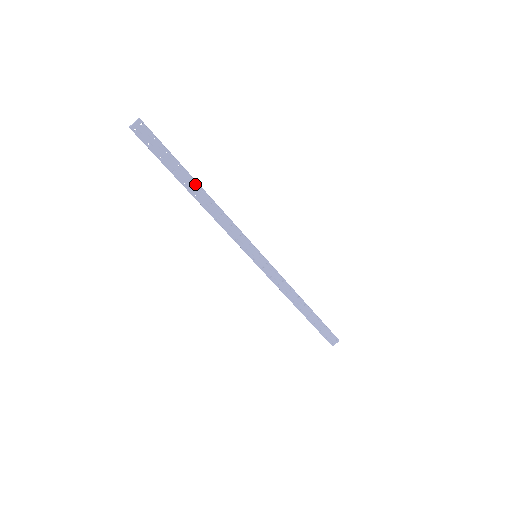
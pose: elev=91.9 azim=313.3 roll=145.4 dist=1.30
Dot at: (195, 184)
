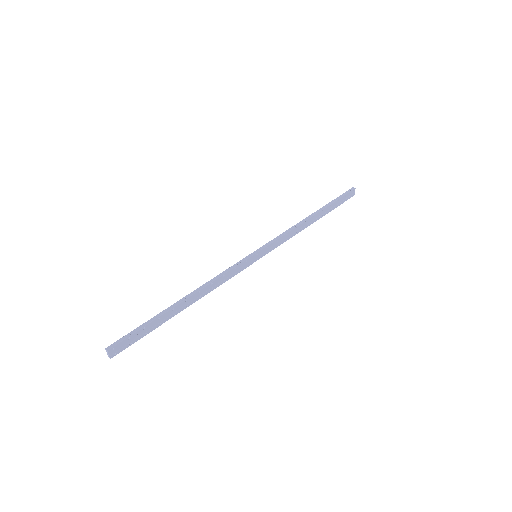
Dot at: (178, 306)
